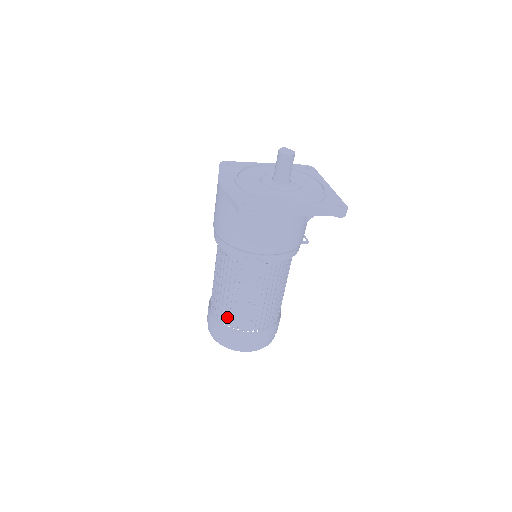
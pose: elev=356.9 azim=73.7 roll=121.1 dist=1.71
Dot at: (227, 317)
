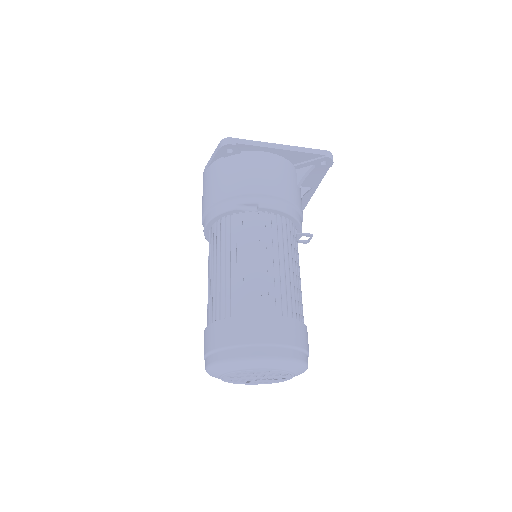
Dot at: (228, 305)
